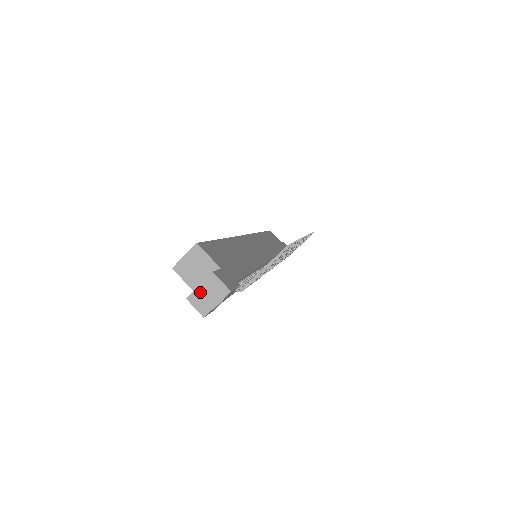
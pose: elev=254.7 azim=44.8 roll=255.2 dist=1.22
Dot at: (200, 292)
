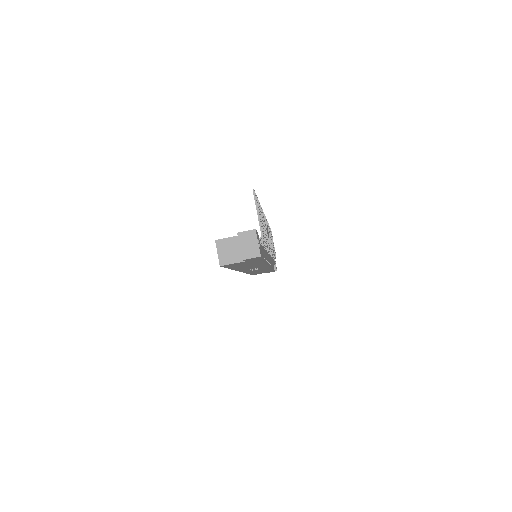
Dot at: (244, 249)
